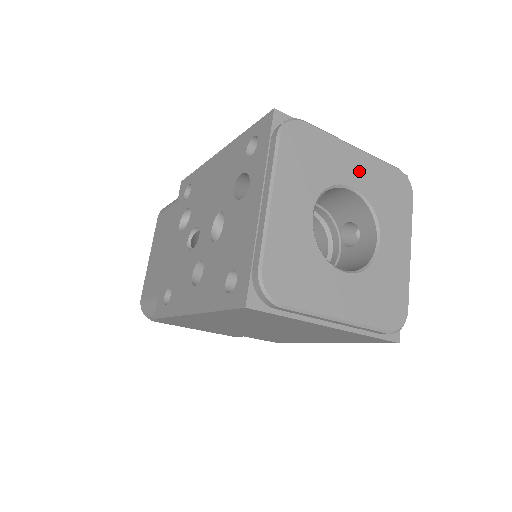
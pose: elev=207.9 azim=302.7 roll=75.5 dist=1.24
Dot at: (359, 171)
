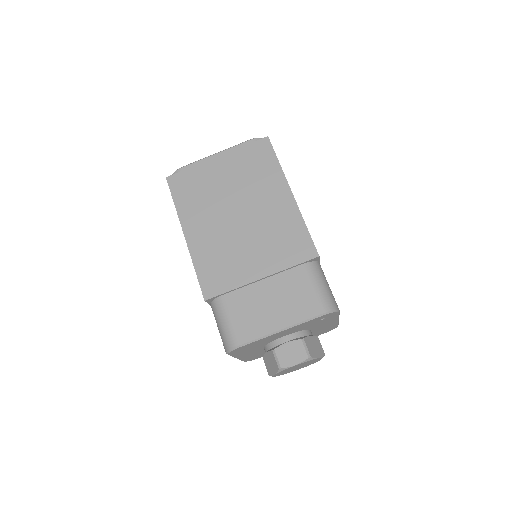
Dot at: occluded
